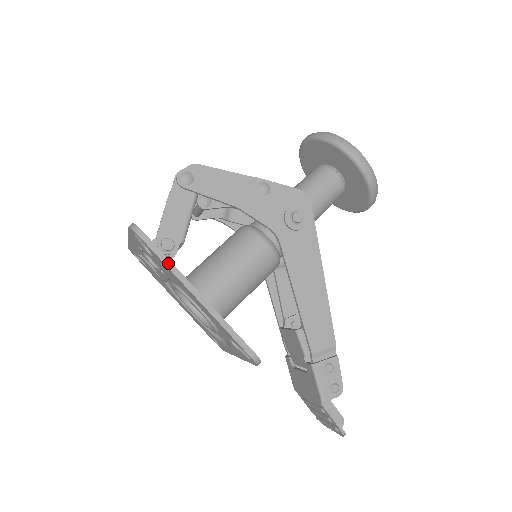
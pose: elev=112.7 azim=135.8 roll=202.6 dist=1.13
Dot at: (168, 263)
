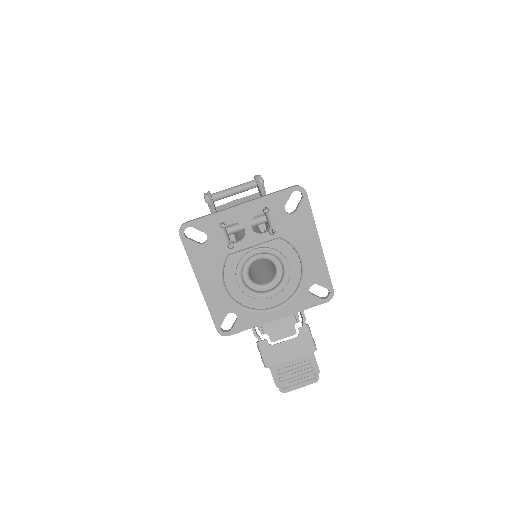
Dot at: (313, 217)
